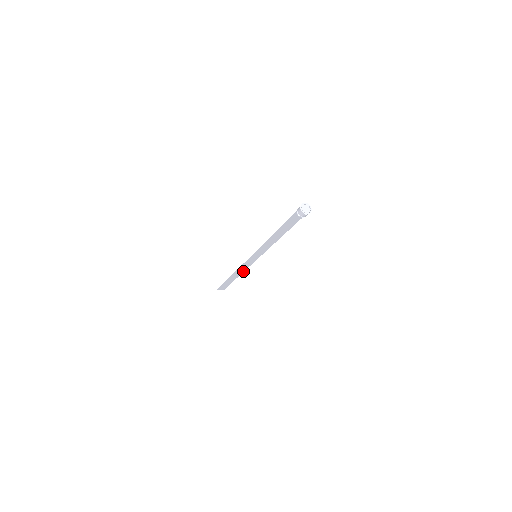
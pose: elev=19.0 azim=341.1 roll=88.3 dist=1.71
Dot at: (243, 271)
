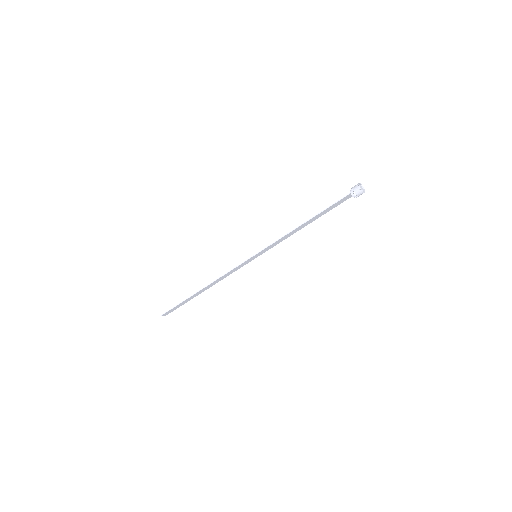
Dot at: occluded
